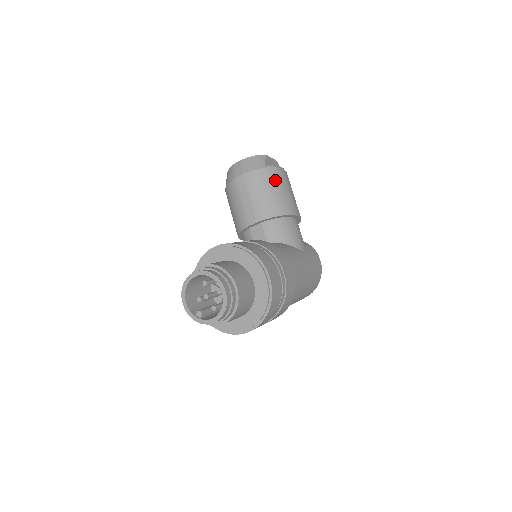
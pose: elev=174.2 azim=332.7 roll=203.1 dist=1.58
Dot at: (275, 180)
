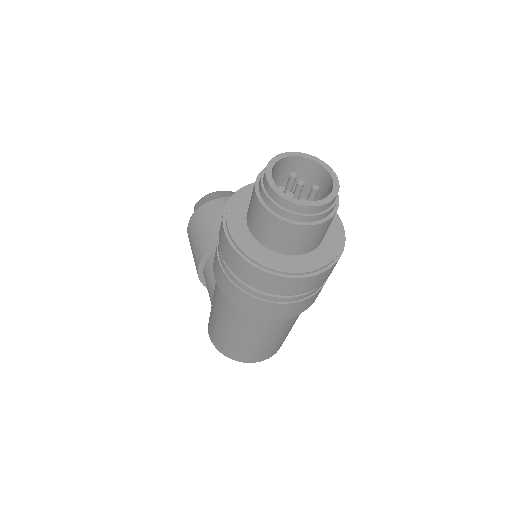
Dot at: occluded
